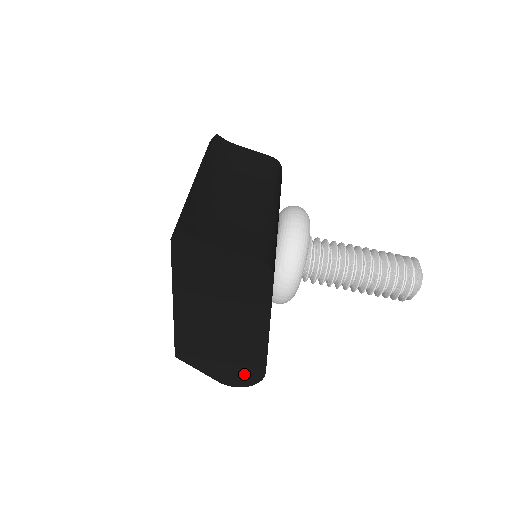
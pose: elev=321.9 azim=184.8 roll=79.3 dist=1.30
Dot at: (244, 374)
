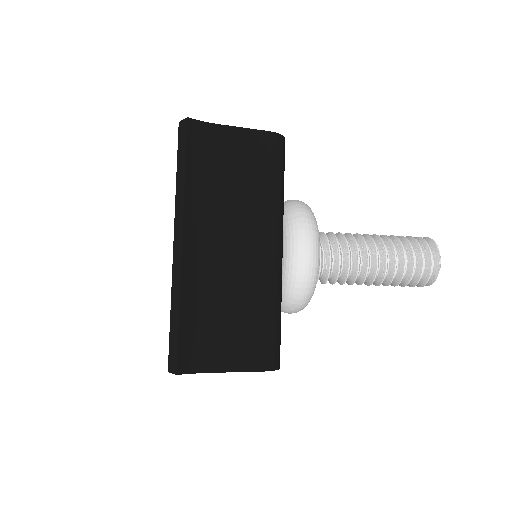
Dot at: occluded
